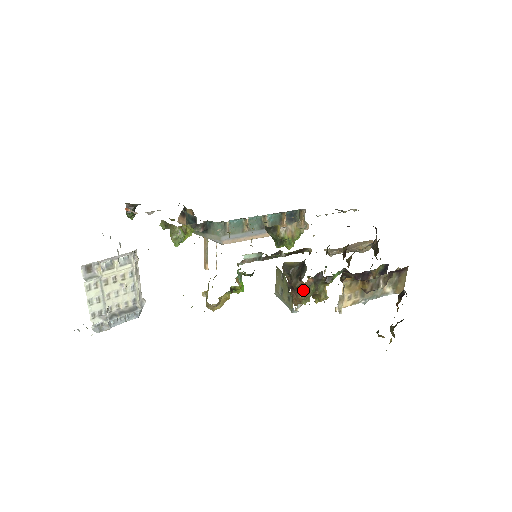
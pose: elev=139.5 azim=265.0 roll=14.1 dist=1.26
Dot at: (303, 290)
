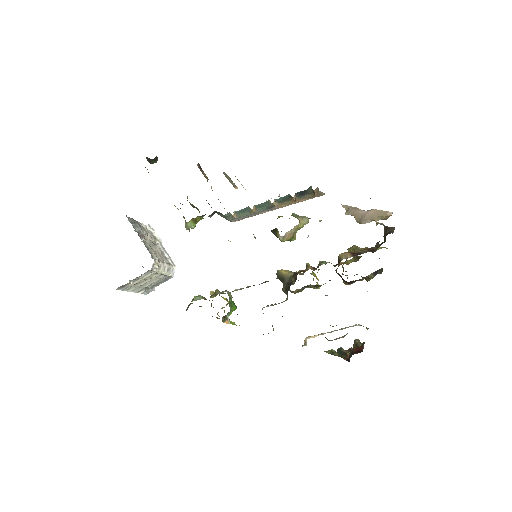
Dot at: (293, 291)
